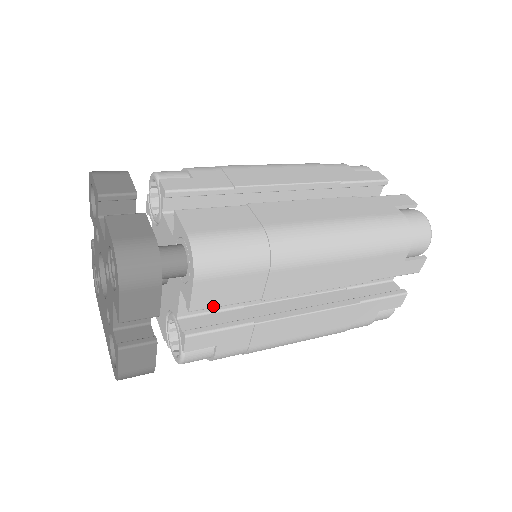
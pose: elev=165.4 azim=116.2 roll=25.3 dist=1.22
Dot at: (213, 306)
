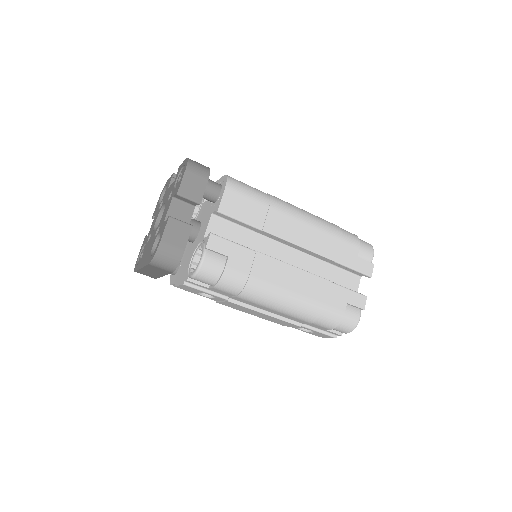
Dot at: (232, 216)
